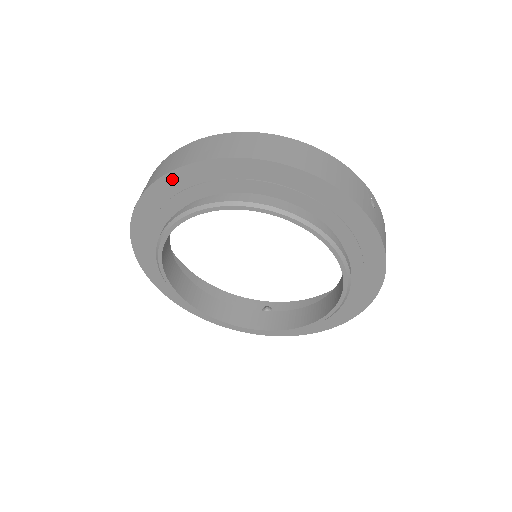
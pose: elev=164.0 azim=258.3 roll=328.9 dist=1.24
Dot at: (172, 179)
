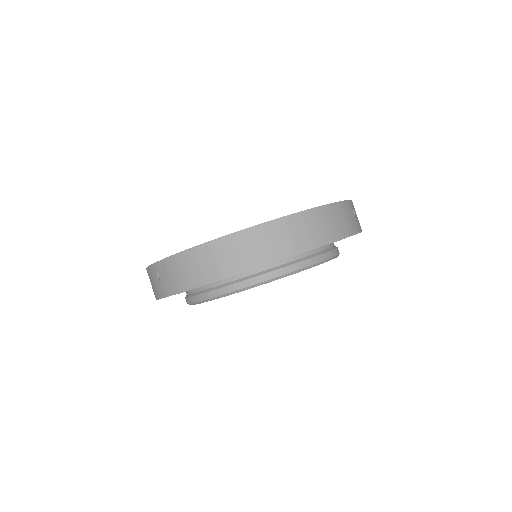
Dot at: occluded
